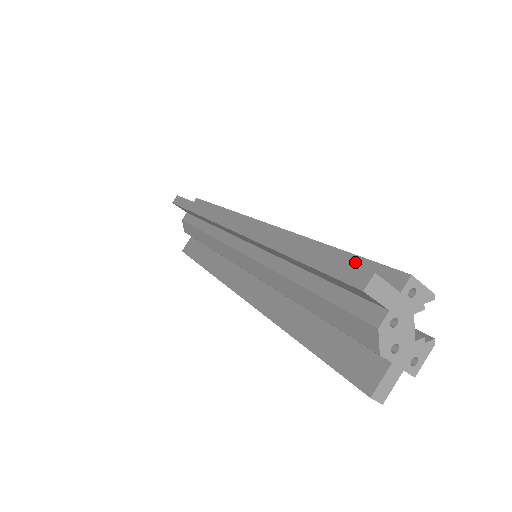
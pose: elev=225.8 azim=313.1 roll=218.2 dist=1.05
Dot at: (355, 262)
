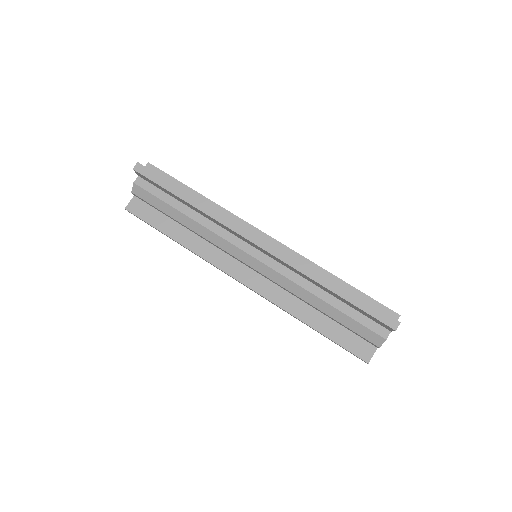
Dot at: (366, 299)
